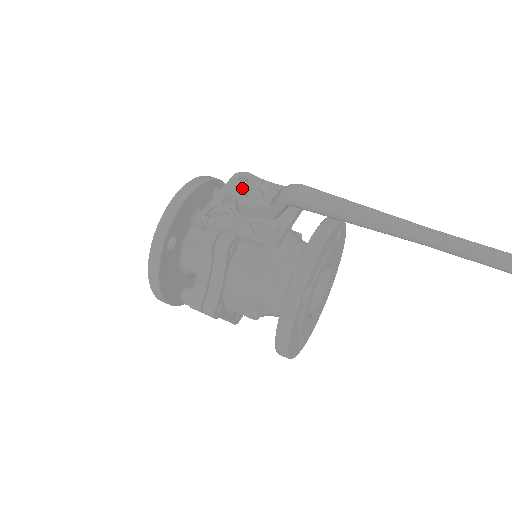
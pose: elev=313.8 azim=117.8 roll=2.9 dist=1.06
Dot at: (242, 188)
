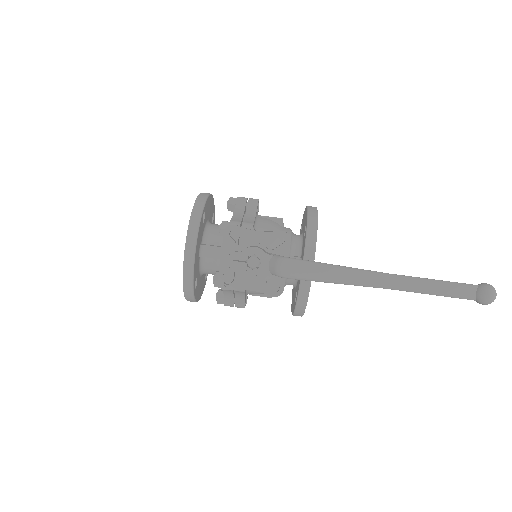
Dot at: occluded
